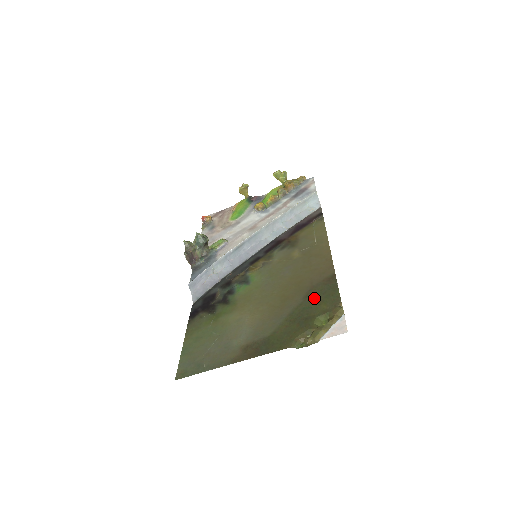
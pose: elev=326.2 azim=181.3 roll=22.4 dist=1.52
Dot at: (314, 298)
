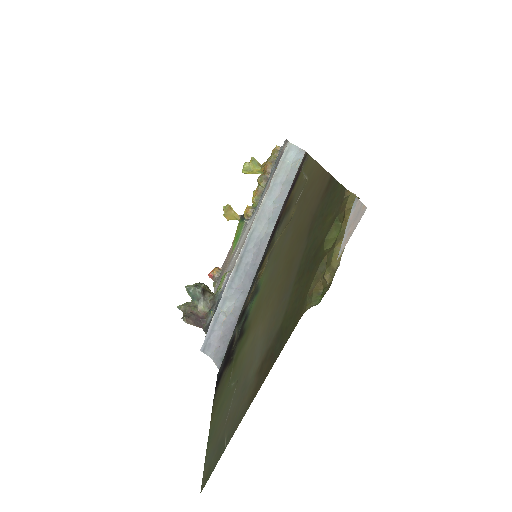
Dot at: (317, 224)
